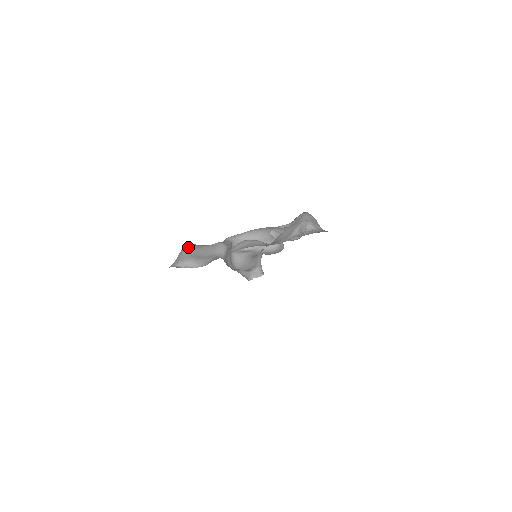
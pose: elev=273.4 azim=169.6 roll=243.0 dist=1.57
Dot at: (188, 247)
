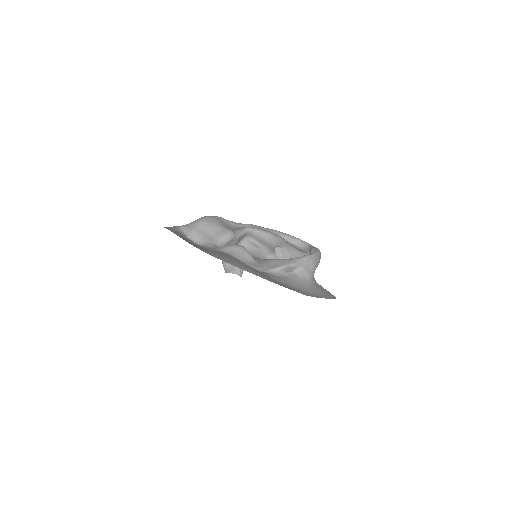
Dot at: (204, 220)
